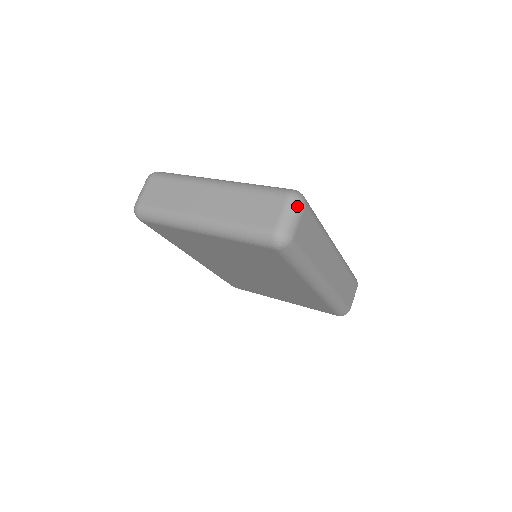
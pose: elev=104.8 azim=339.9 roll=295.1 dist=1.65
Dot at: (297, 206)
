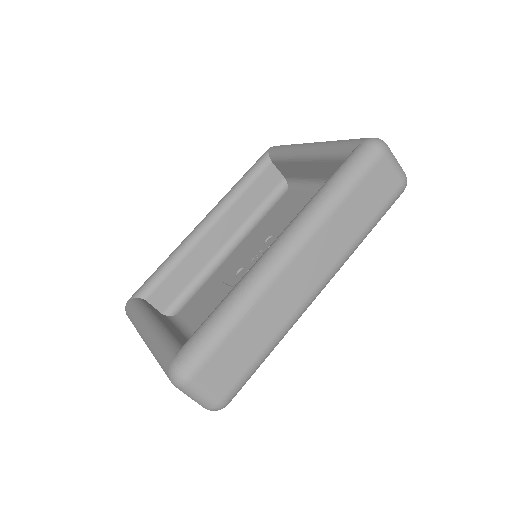
Dot at: (188, 389)
